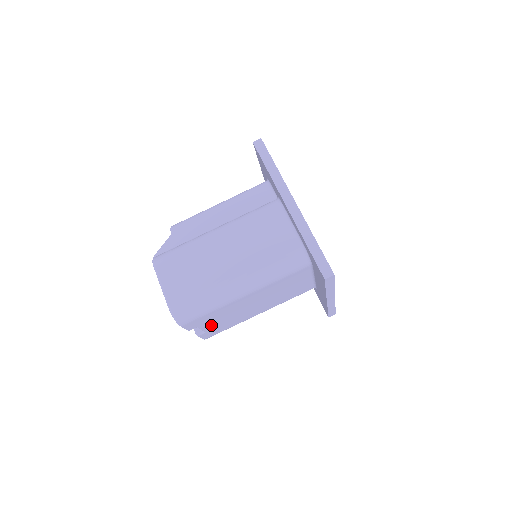
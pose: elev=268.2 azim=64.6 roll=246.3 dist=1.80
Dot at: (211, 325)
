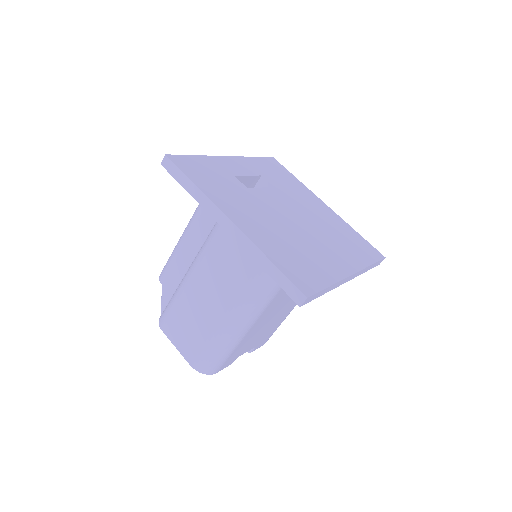
Dot at: (251, 345)
